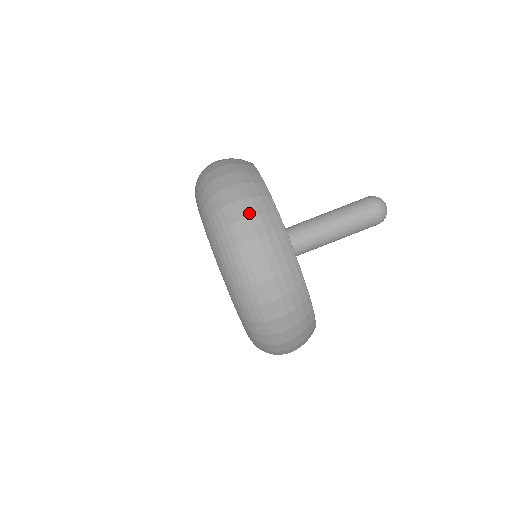
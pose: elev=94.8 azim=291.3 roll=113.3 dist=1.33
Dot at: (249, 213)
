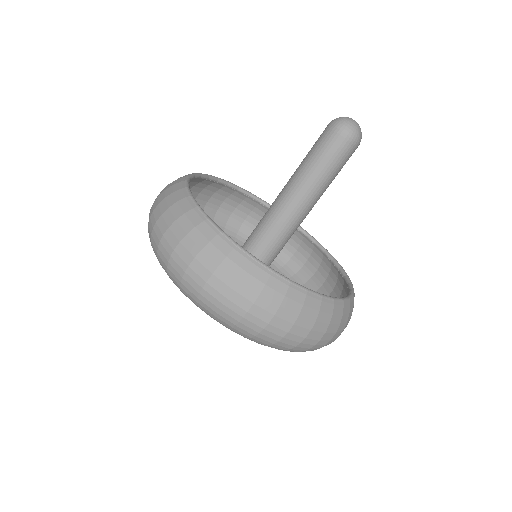
Dot at: (209, 270)
